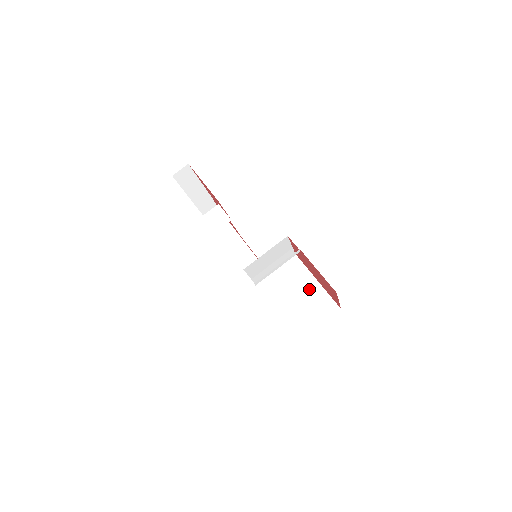
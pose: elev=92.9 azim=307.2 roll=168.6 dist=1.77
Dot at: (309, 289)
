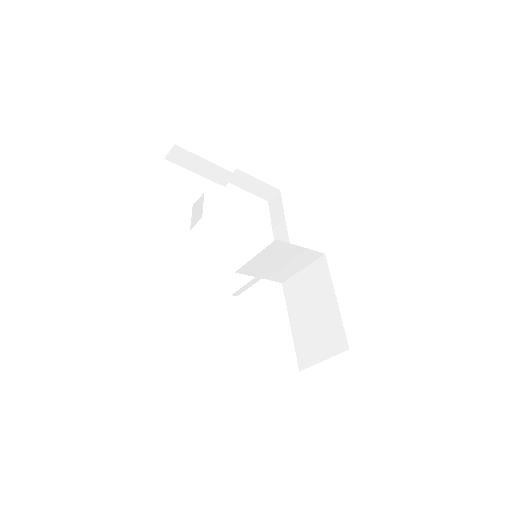
Dot at: (325, 307)
